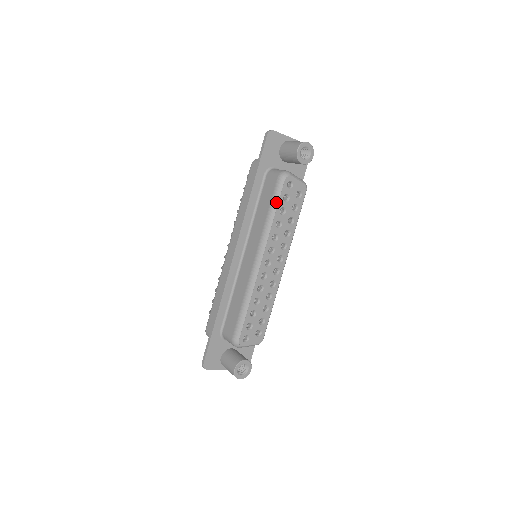
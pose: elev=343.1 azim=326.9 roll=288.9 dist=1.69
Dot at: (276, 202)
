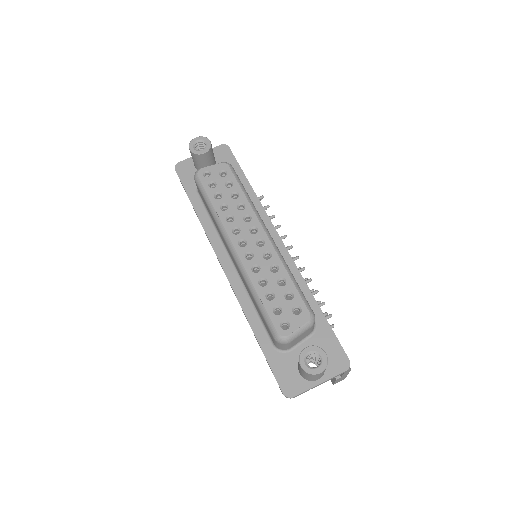
Dot at: (205, 195)
